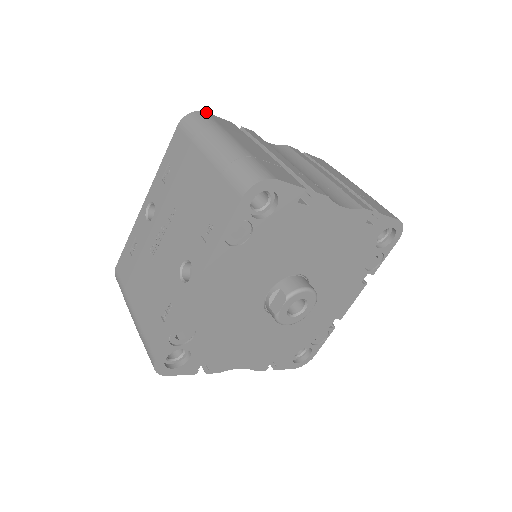
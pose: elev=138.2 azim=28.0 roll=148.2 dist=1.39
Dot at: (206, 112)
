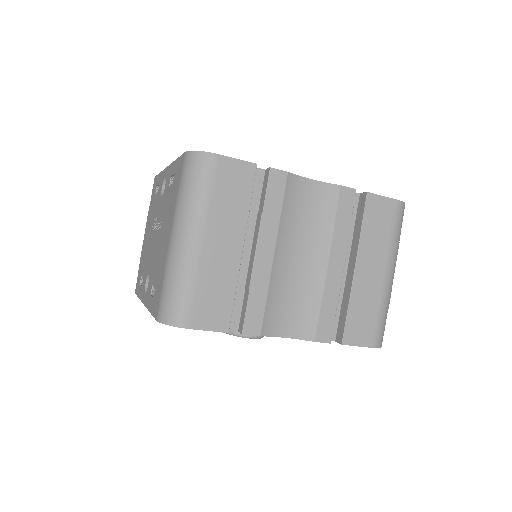
Dot at: (217, 156)
